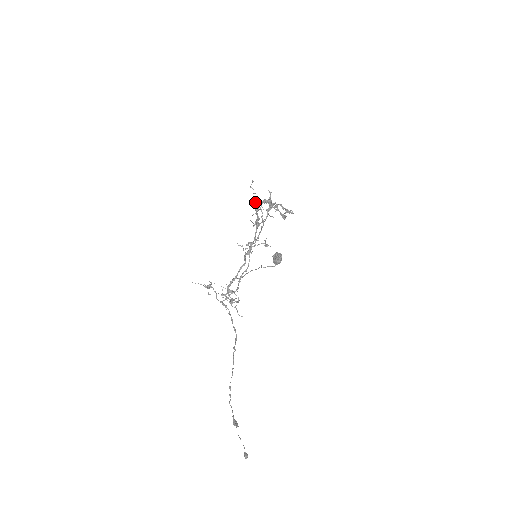
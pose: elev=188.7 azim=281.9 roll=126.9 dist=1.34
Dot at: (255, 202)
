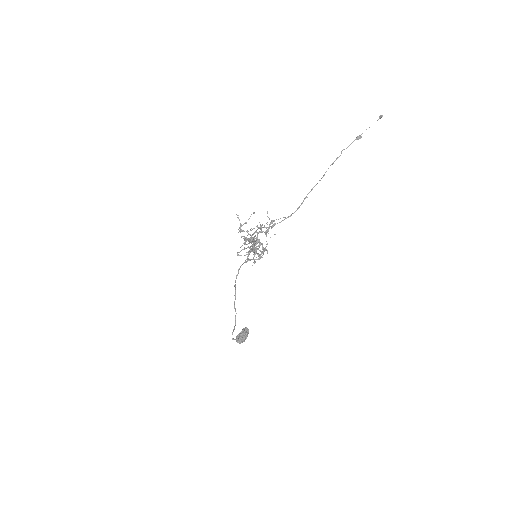
Dot at: (243, 238)
